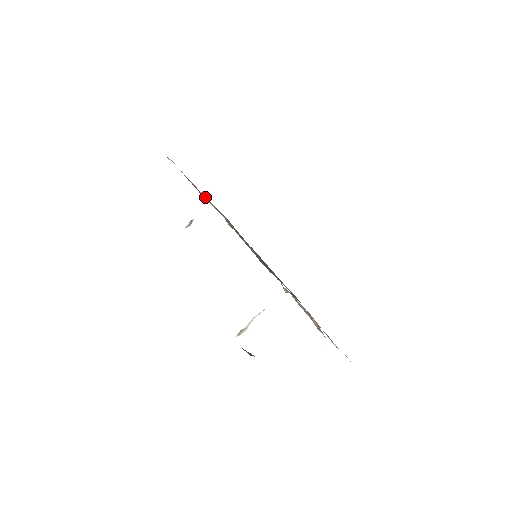
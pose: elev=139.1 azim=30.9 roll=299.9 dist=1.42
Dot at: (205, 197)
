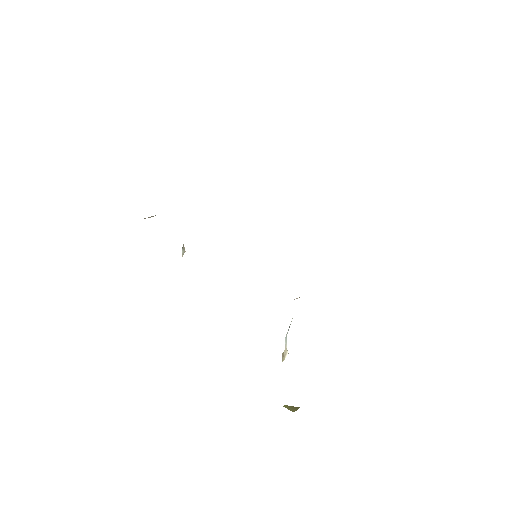
Dot at: occluded
